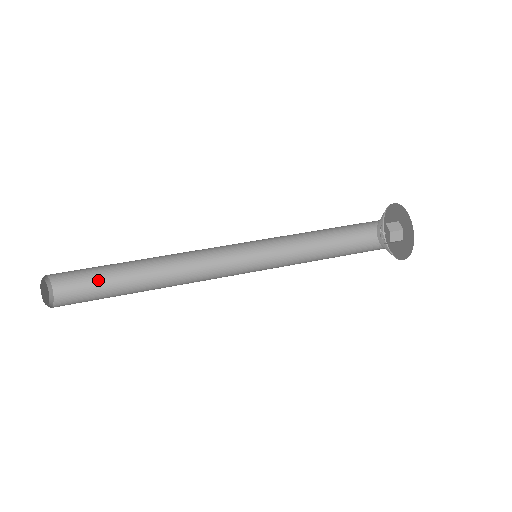
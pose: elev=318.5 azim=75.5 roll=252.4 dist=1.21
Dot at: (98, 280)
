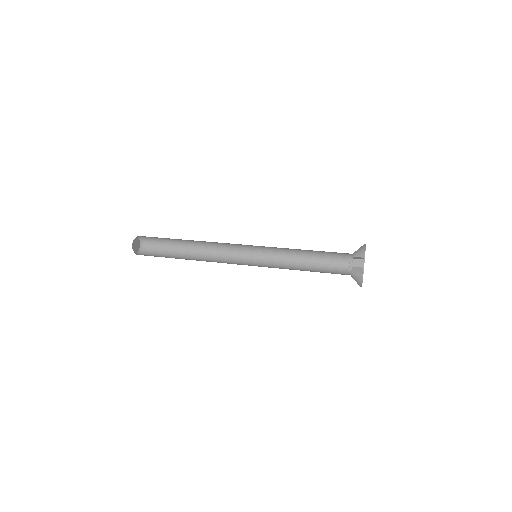
Dot at: (166, 243)
